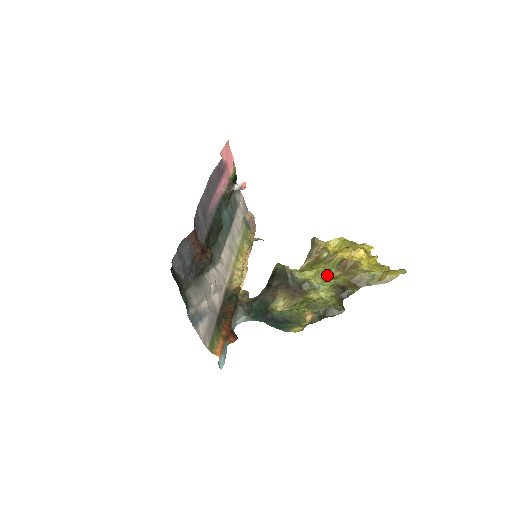
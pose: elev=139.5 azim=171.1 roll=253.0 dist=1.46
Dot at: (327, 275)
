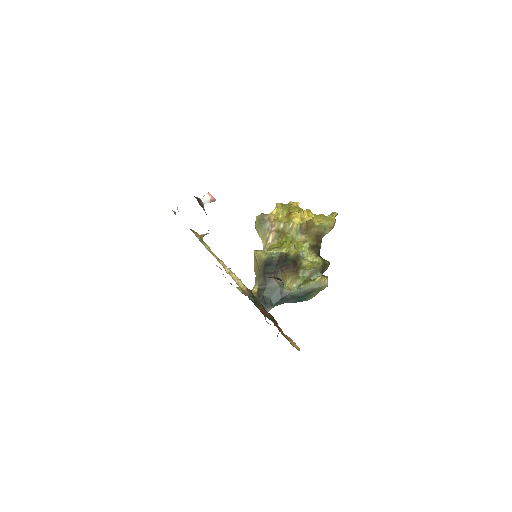
Dot at: (297, 242)
